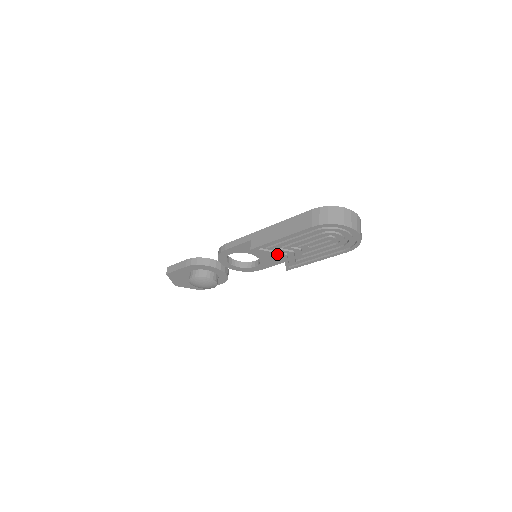
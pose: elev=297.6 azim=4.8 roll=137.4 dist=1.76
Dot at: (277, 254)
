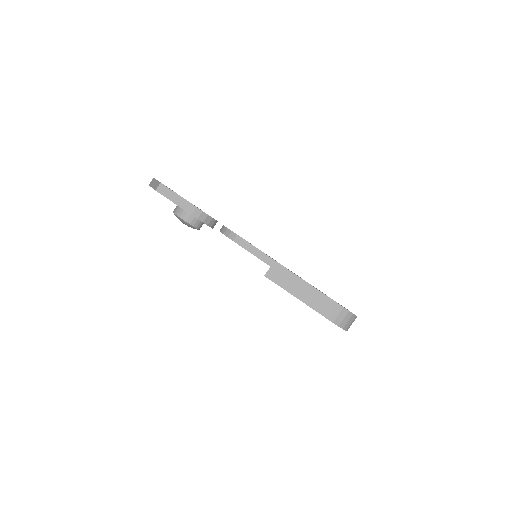
Dot at: occluded
